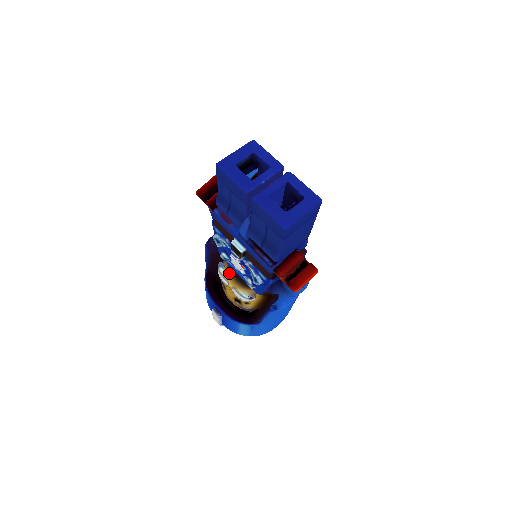
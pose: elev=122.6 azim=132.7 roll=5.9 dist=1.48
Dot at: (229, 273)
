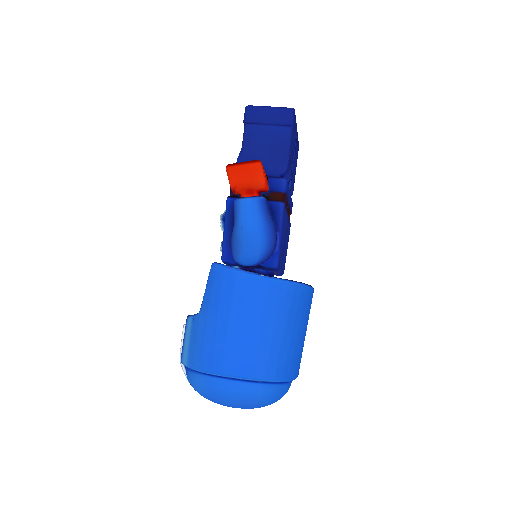
Dot at: occluded
